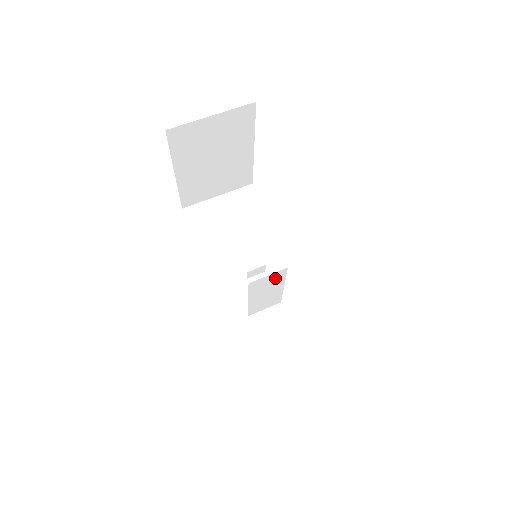
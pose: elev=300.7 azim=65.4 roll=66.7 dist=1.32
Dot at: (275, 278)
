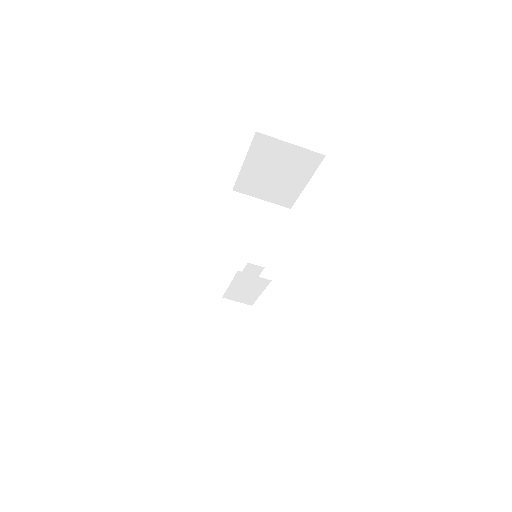
Dot at: (258, 282)
